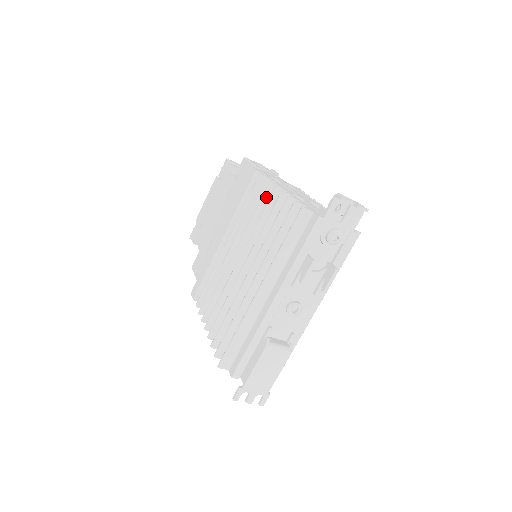
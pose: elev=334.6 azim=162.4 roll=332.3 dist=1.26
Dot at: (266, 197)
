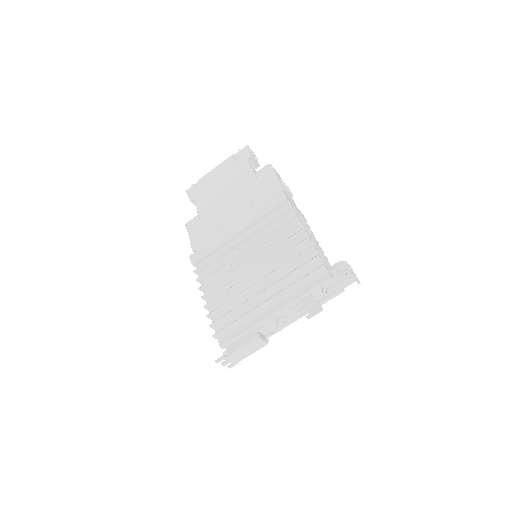
Dot at: (290, 229)
